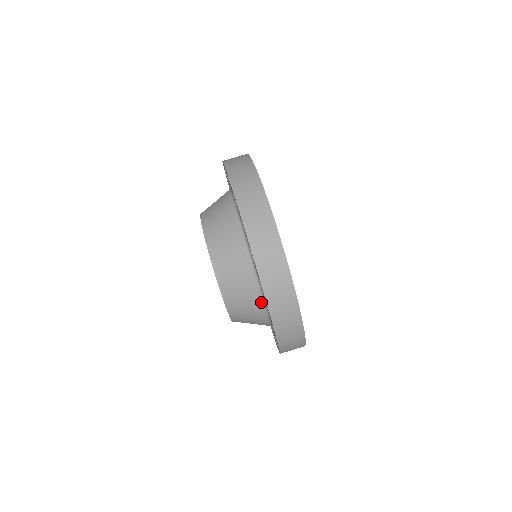
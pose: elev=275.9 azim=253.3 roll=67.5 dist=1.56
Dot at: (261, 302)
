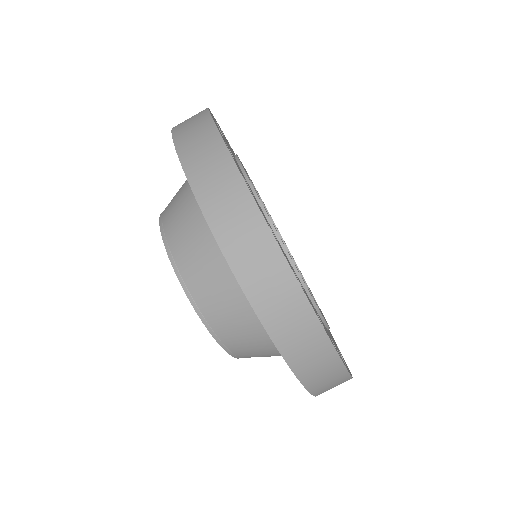
Dot at: occluded
